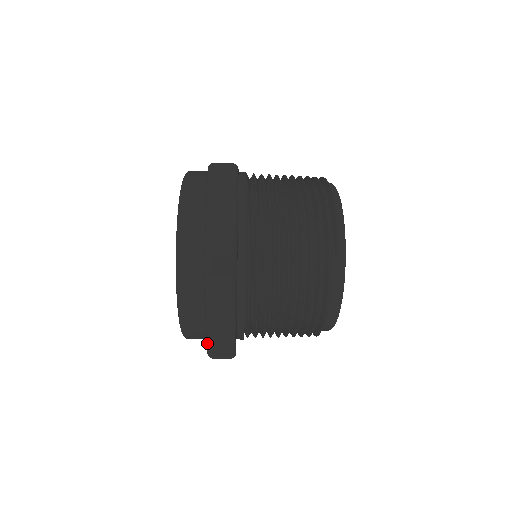
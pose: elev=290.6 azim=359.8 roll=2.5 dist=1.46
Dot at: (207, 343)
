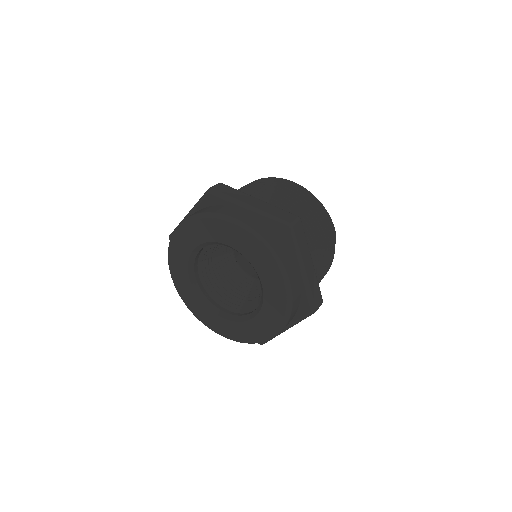
Dot at: occluded
